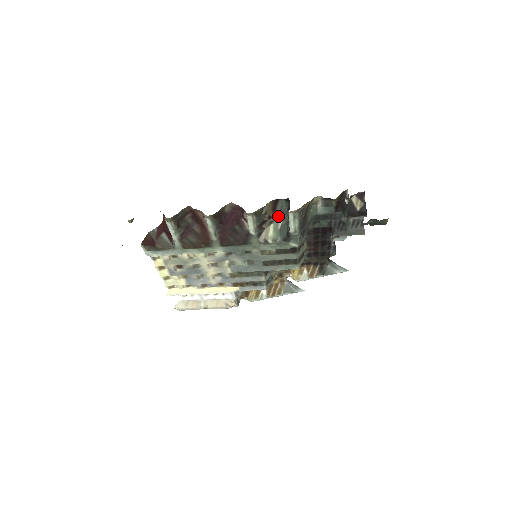
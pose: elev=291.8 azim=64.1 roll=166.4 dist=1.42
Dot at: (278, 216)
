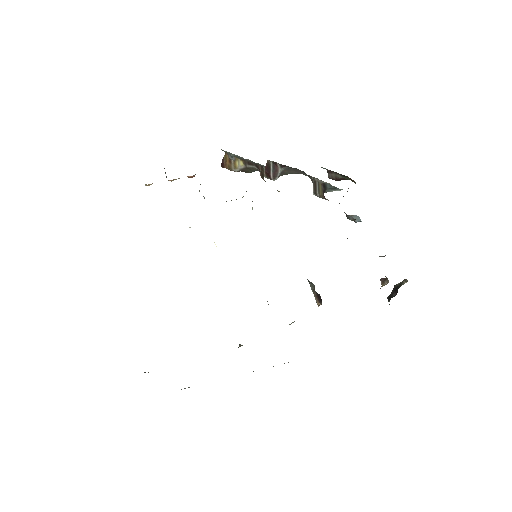
Dot at: occluded
